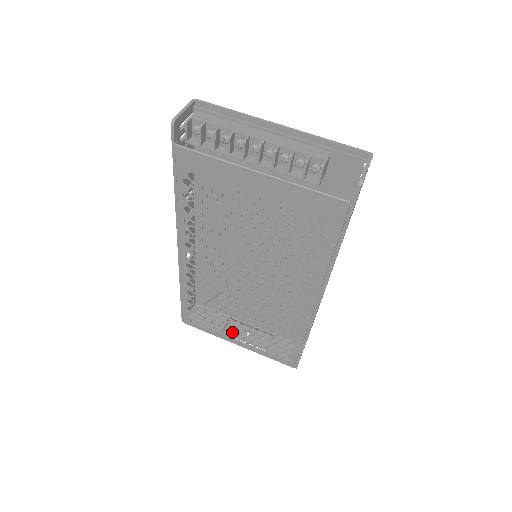
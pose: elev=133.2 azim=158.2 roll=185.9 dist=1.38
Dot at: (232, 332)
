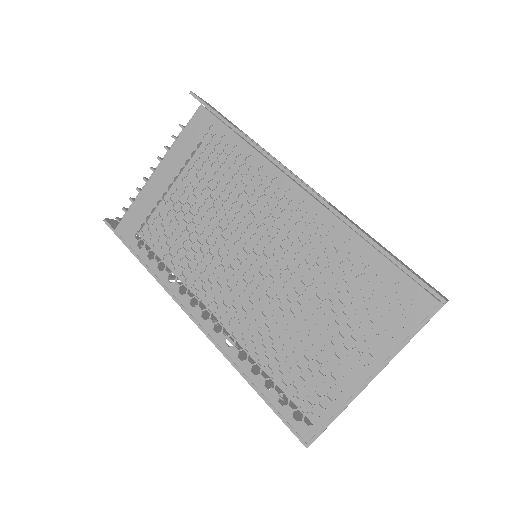
Dot at: occluded
